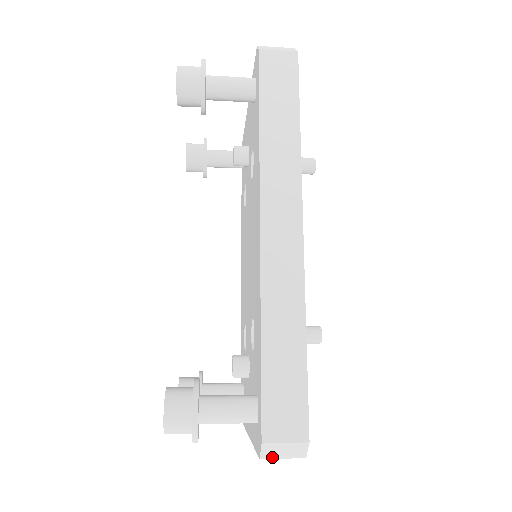
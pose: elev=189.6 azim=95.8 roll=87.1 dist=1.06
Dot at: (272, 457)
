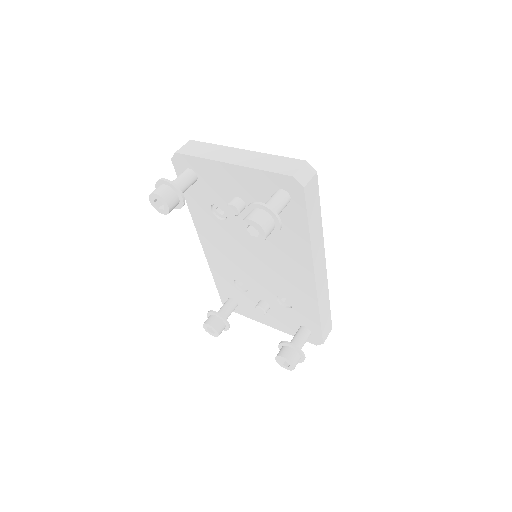
Dot at: occluded
